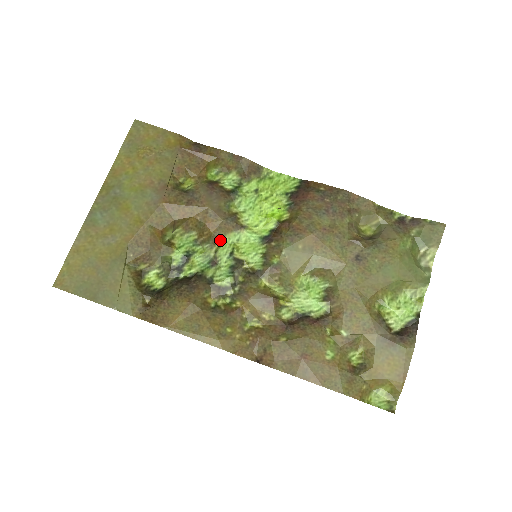
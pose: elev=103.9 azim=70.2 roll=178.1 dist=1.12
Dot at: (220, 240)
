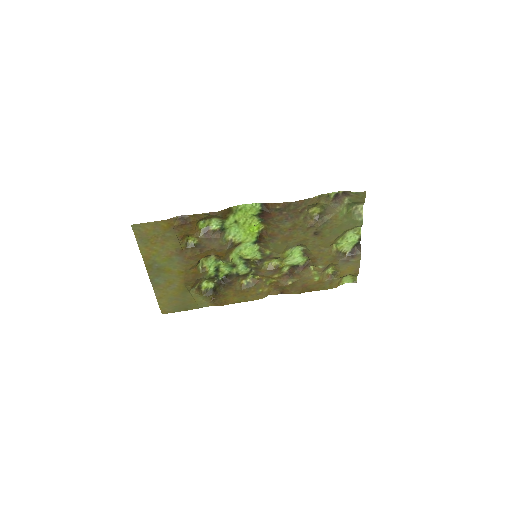
Dot at: (230, 256)
